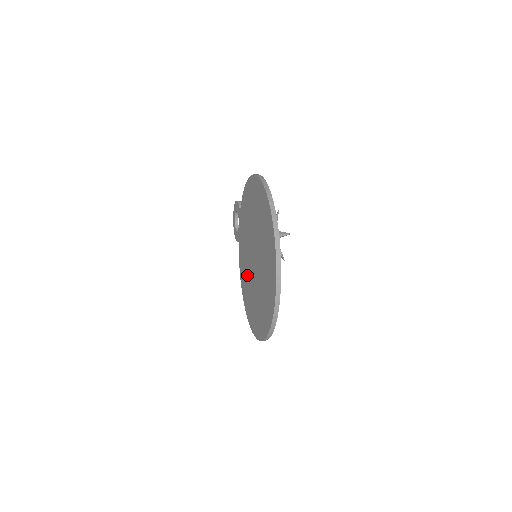
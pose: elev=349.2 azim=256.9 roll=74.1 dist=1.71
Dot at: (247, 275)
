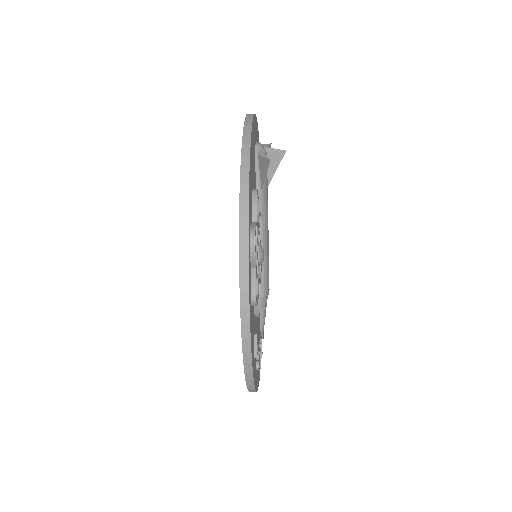
Dot at: occluded
